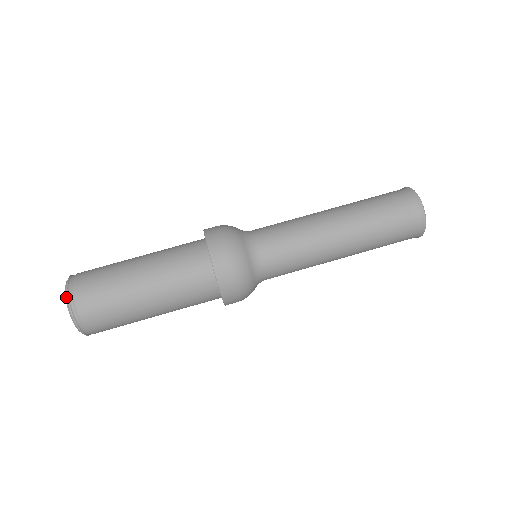
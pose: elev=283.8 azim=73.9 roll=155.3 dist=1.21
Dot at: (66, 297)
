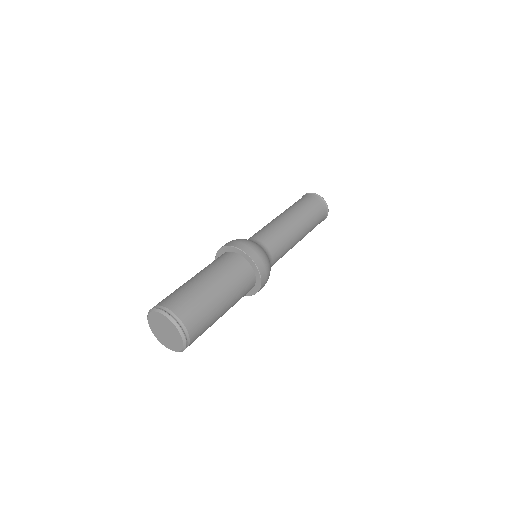
Dot at: (149, 311)
